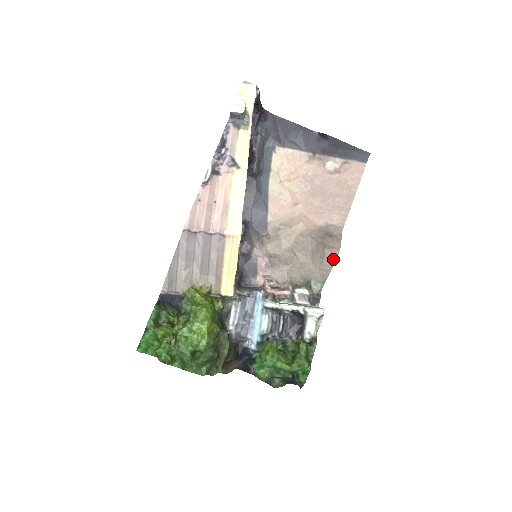
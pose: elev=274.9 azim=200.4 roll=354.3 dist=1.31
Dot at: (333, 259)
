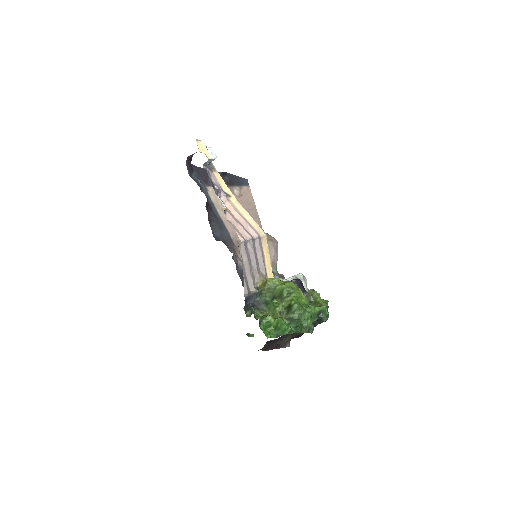
Dot at: (277, 246)
